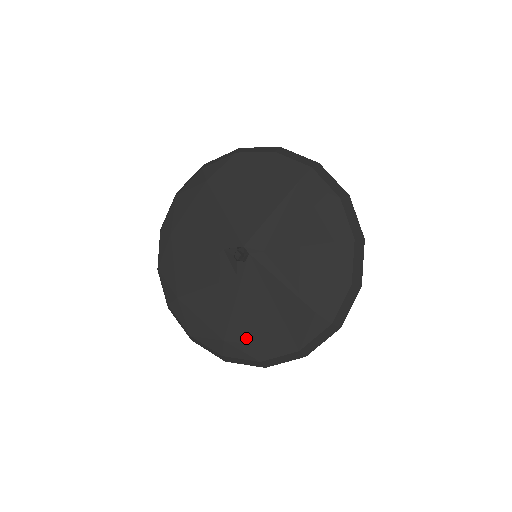
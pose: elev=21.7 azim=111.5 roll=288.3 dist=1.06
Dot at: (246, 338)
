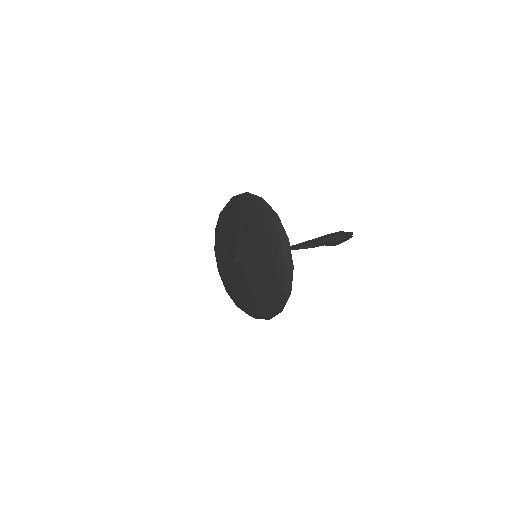
Dot at: (263, 300)
